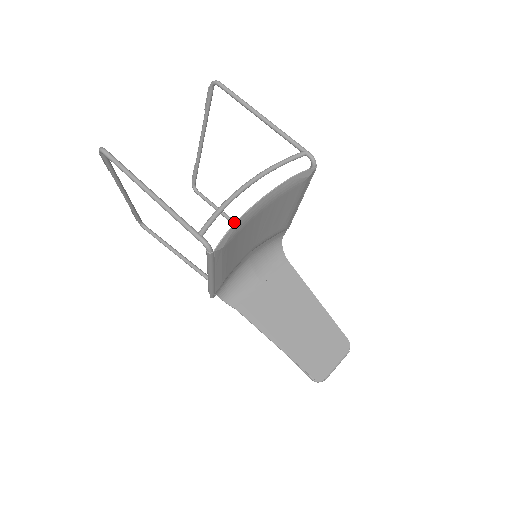
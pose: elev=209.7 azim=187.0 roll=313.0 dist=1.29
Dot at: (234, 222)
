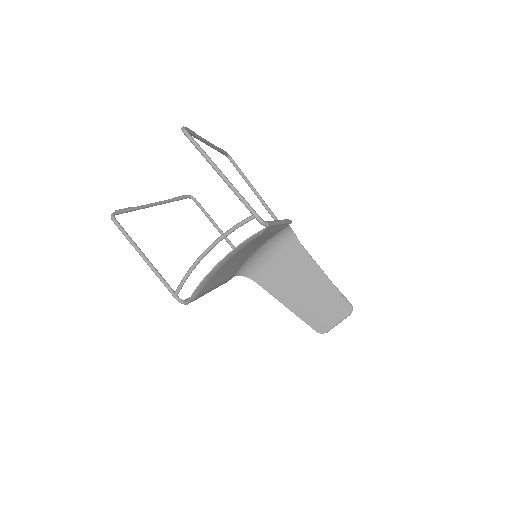
Dot at: (258, 197)
